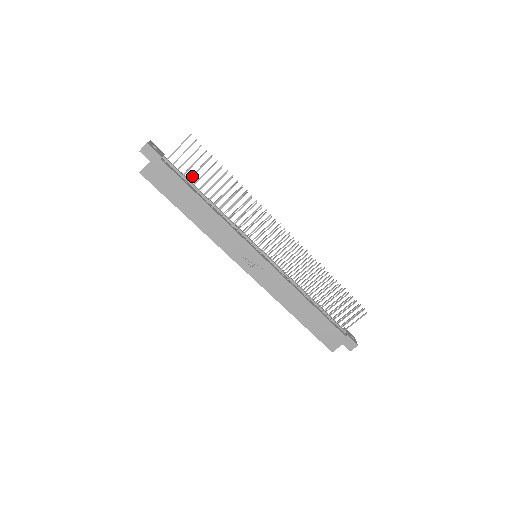
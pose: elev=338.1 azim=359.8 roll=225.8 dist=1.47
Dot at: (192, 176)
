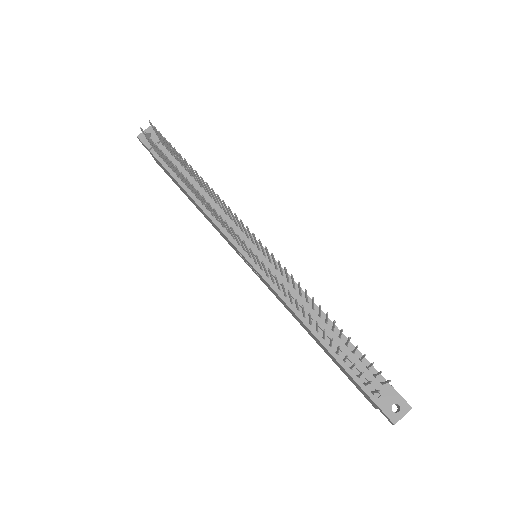
Dot at: (170, 167)
